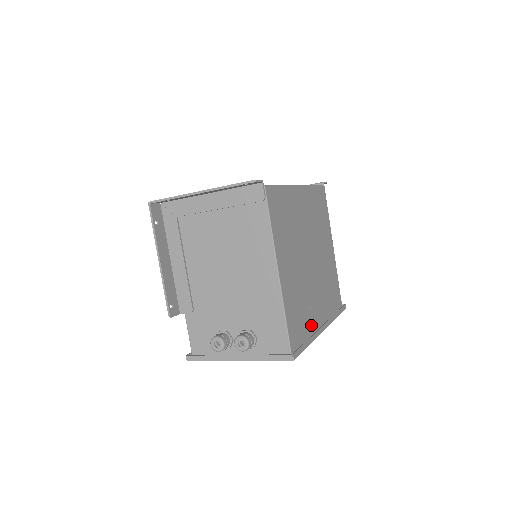
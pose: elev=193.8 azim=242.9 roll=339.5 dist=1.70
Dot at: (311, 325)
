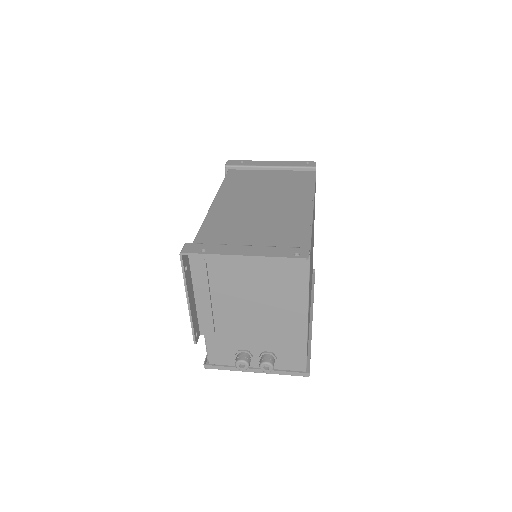
Dot at: occluded
